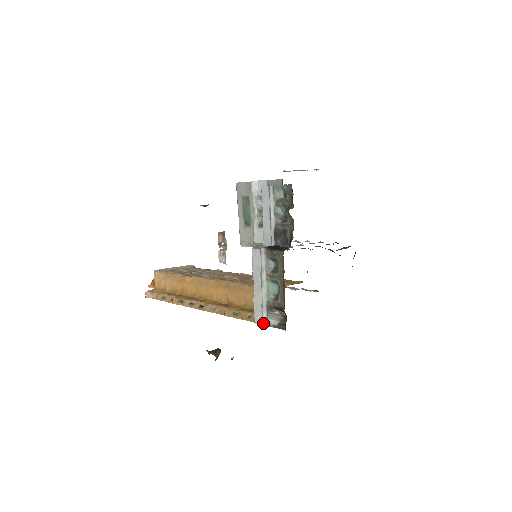
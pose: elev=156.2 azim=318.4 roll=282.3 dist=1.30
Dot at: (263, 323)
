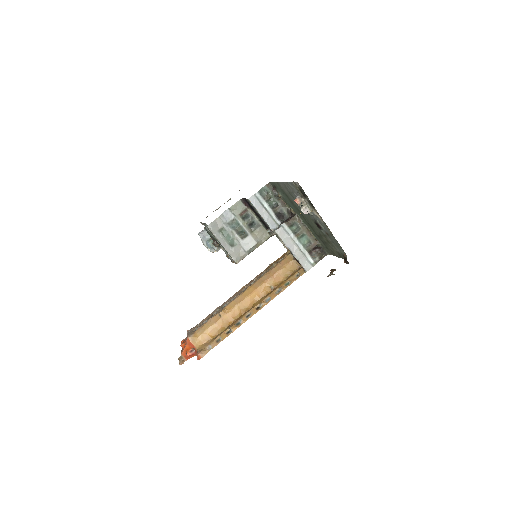
Dot at: (313, 265)
